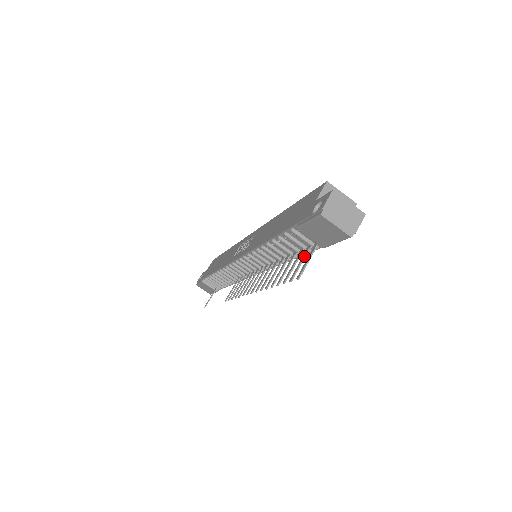
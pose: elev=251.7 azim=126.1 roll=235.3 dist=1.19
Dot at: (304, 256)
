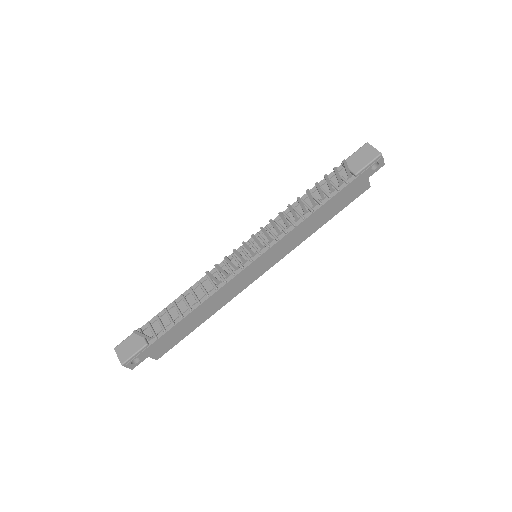
Dot at: (340, 178)
